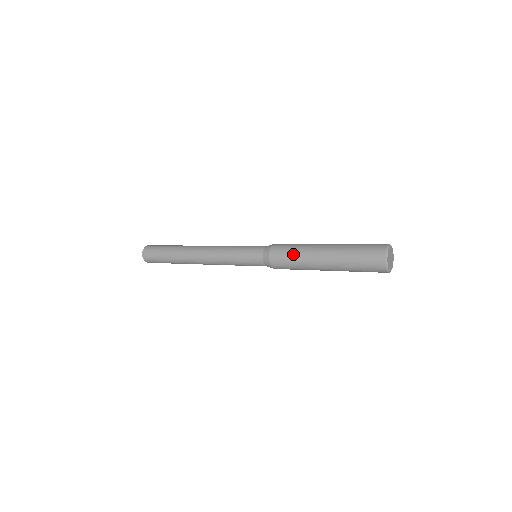
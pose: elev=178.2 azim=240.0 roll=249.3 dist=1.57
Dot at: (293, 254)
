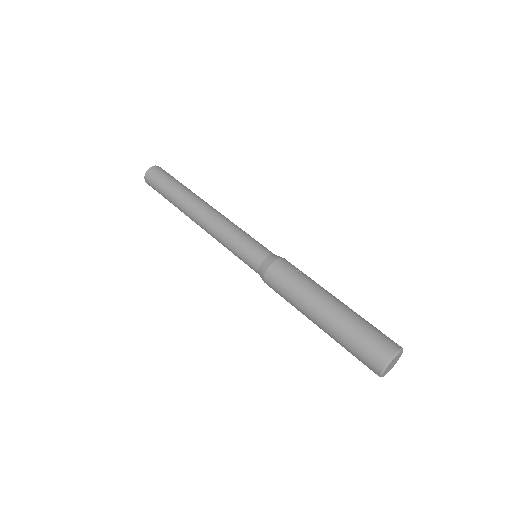
Dot at: occluded
